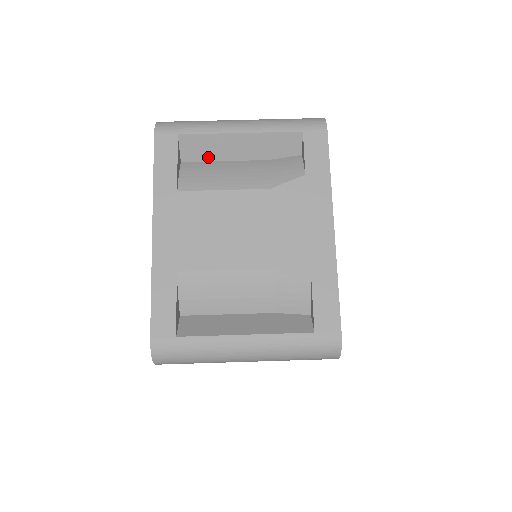
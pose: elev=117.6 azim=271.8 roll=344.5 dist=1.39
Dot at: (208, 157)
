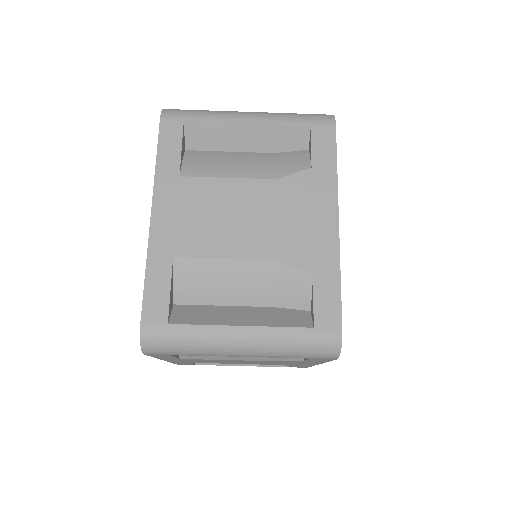
Dot at: occluded
